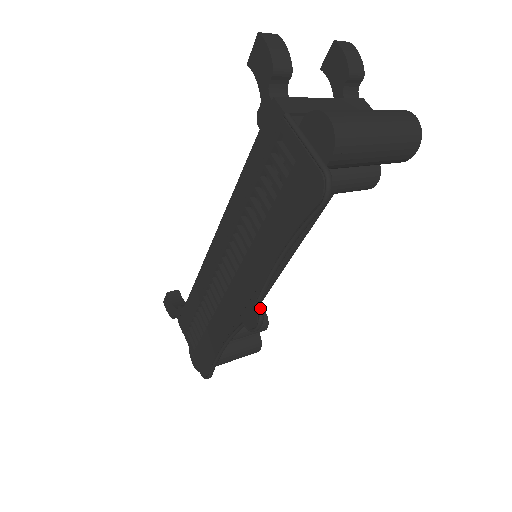
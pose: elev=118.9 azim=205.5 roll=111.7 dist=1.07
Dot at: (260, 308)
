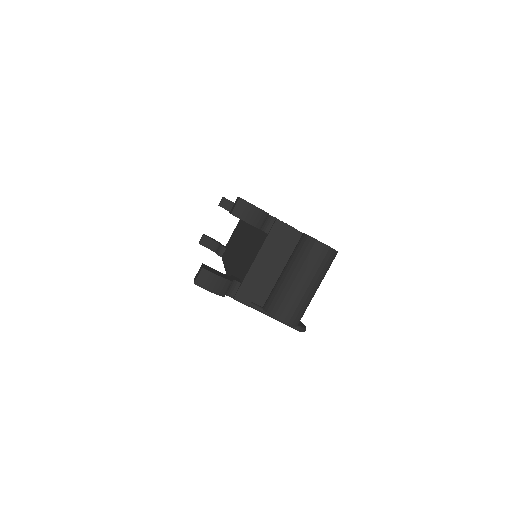
Dot at: occluded
